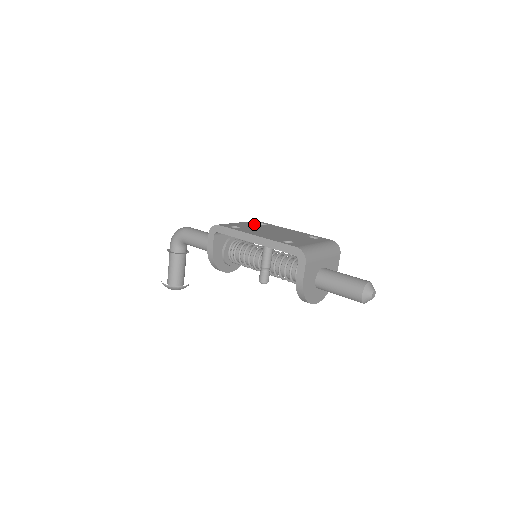
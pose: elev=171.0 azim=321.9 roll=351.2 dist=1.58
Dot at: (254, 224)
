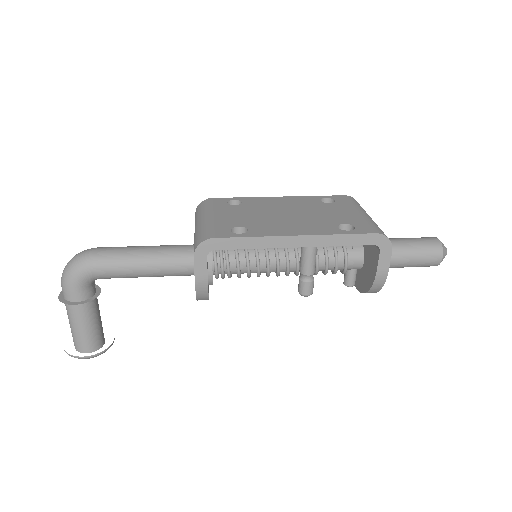
Dot at: (231, 208)
